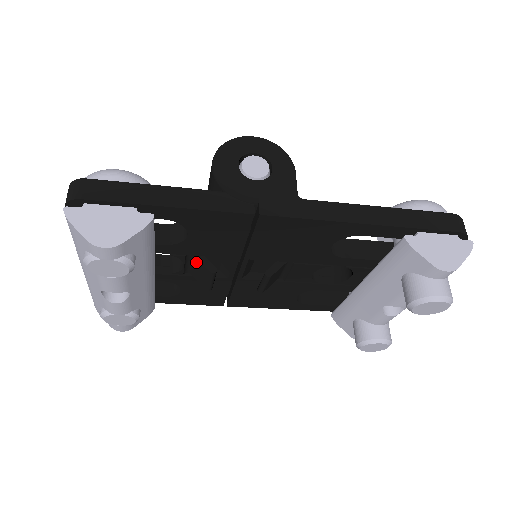
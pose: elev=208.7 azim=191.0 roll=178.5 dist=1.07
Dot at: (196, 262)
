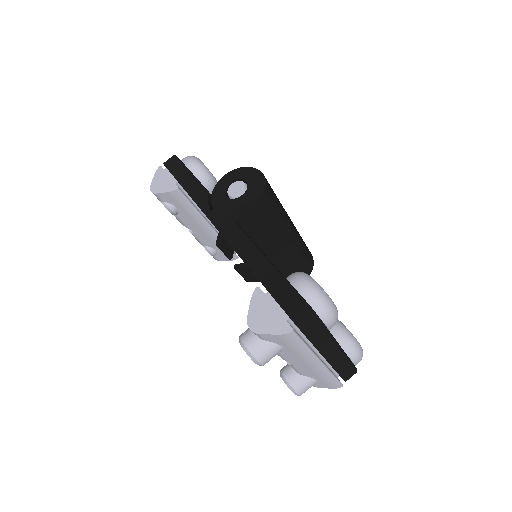
Dot at: occluded
